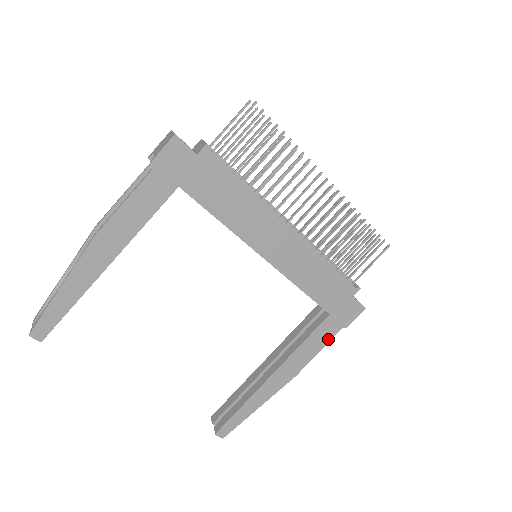
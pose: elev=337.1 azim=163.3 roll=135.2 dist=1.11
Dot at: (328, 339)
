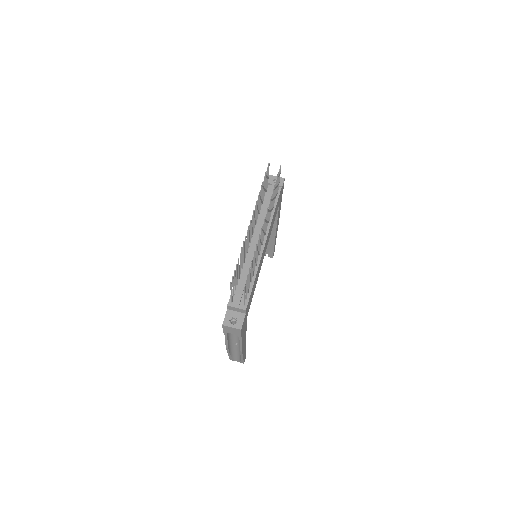
Dot at: (281, 201)
